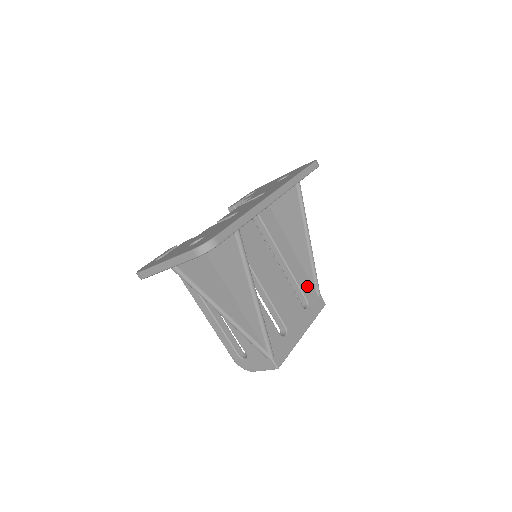
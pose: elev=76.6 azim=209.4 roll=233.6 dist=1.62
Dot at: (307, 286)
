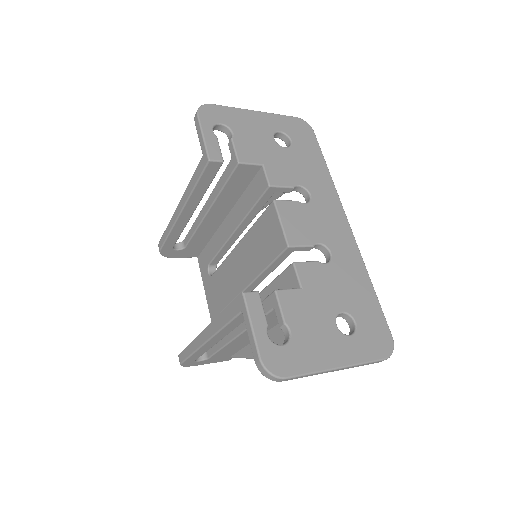
Dot at: occluded
